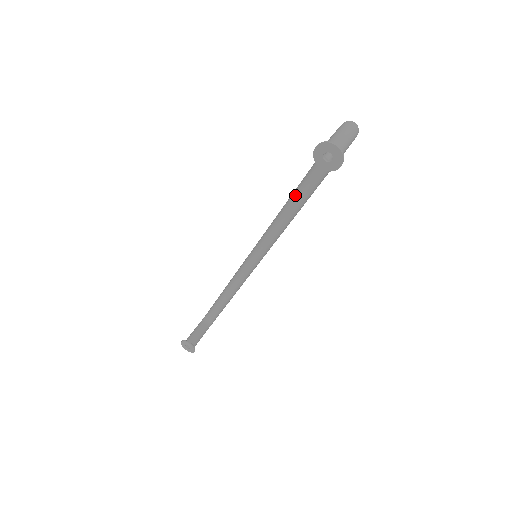
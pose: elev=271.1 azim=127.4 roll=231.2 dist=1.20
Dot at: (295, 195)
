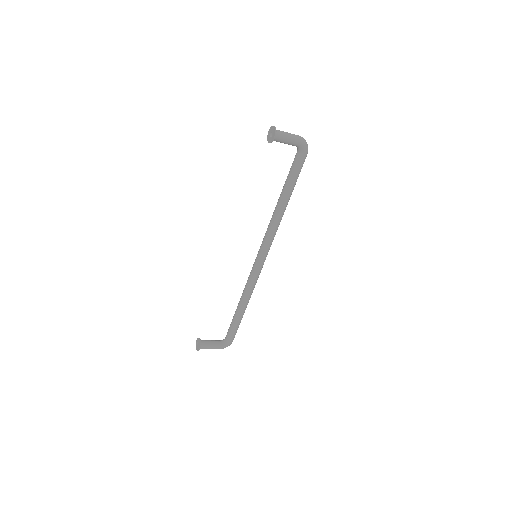
Dot at: (279, 198)
